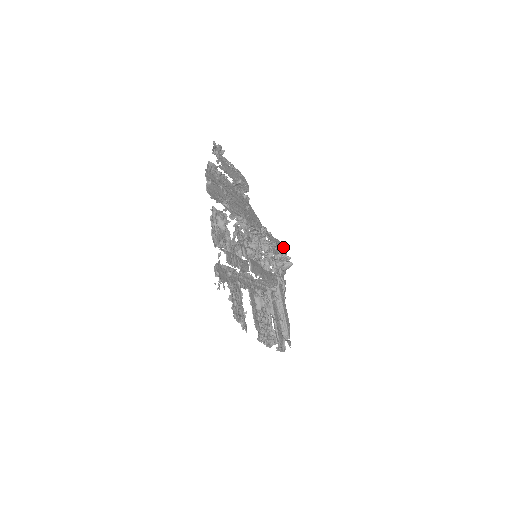
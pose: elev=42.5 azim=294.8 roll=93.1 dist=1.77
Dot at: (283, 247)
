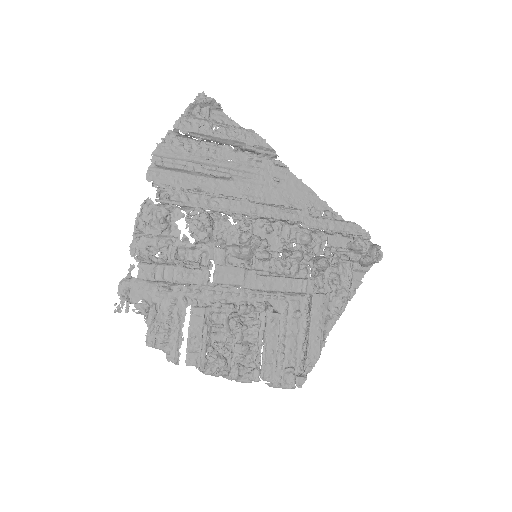
Dot at: (363, 232)
